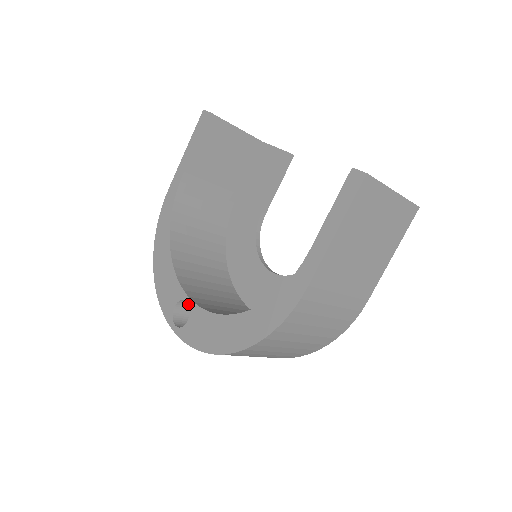
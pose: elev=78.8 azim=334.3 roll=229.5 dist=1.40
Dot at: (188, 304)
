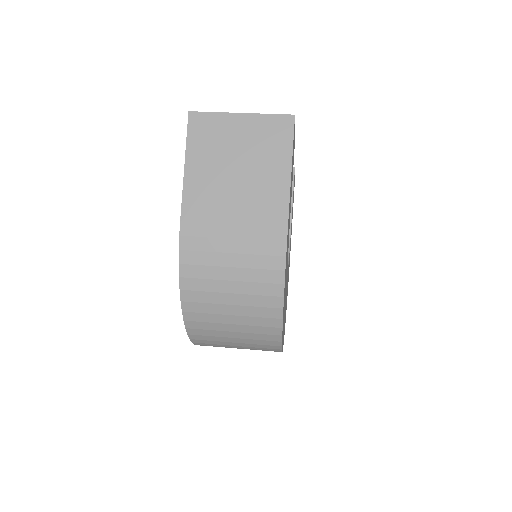
Dot at: occluded
